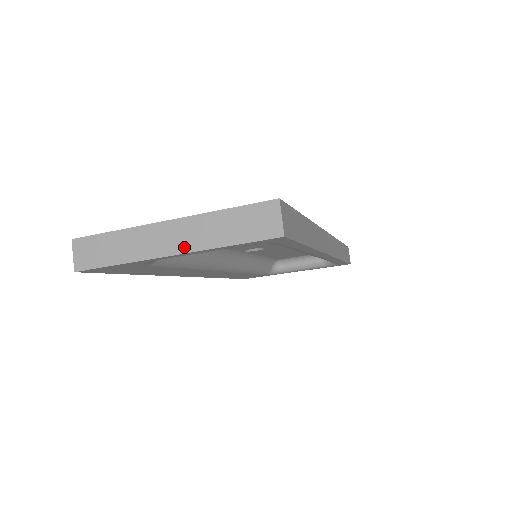
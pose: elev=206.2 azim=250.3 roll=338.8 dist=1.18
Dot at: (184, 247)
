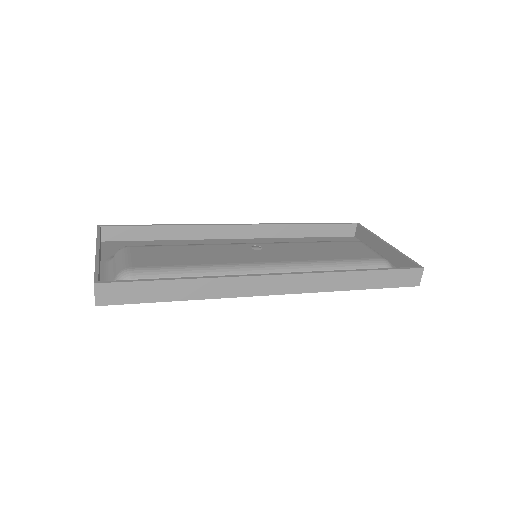
Dot at: occluded
